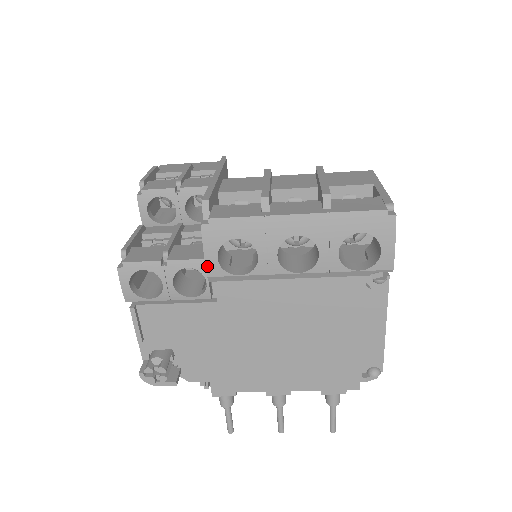
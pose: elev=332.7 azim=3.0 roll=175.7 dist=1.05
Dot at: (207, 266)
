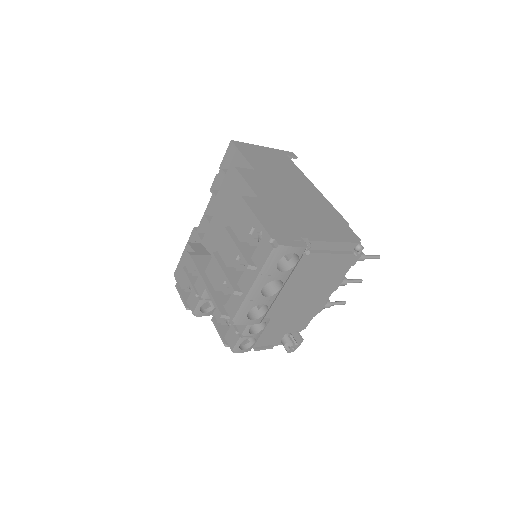
Dot at: occluded
